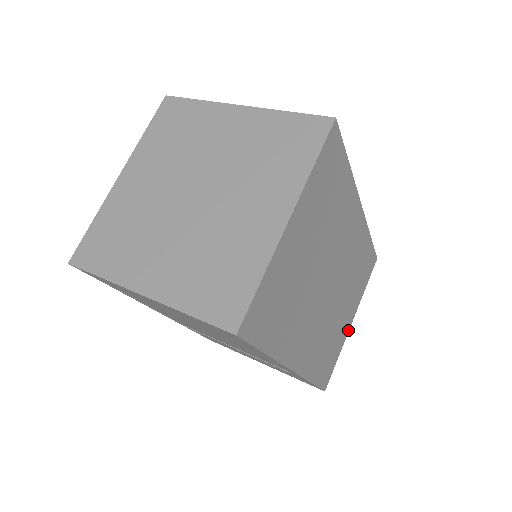
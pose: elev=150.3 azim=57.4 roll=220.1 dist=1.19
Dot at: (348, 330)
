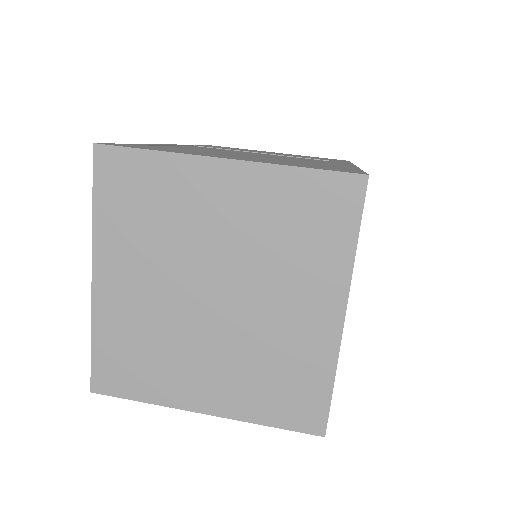
Dot at: occluded
